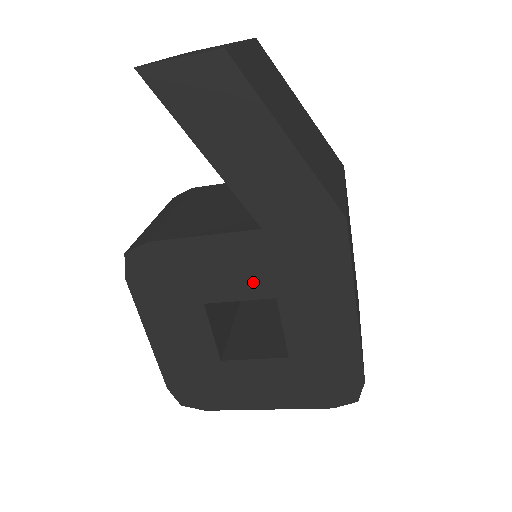
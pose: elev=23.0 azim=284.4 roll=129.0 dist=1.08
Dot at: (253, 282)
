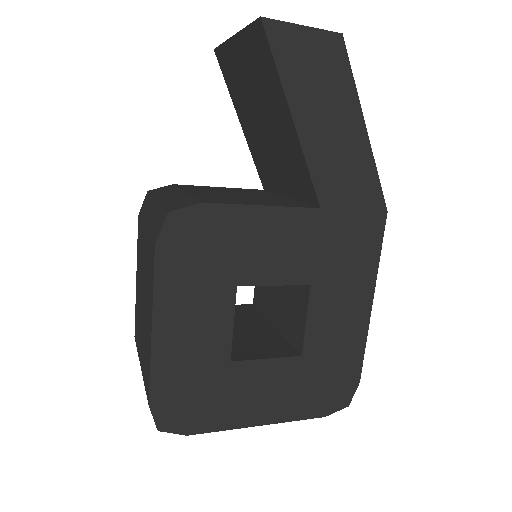
Dot at: (295, 265)
